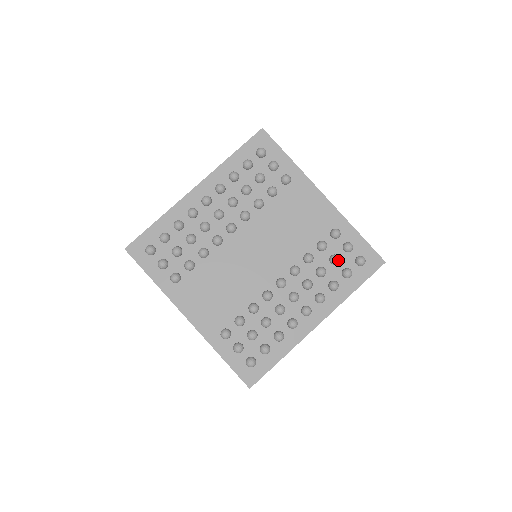
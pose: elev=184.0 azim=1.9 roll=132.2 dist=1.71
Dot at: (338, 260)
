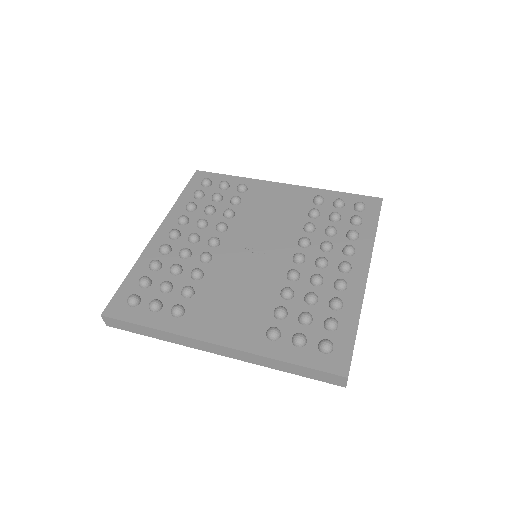
Dot at: (338, 214)
